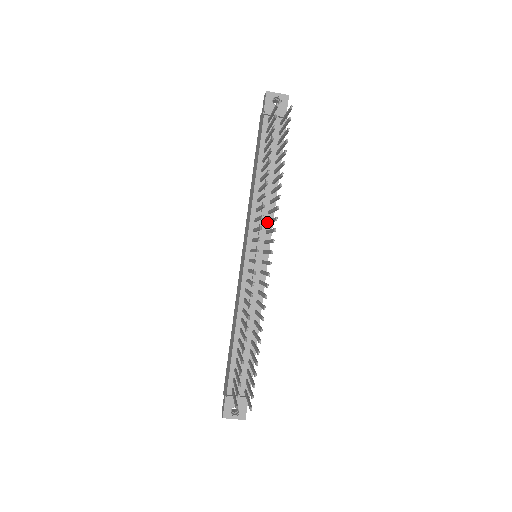
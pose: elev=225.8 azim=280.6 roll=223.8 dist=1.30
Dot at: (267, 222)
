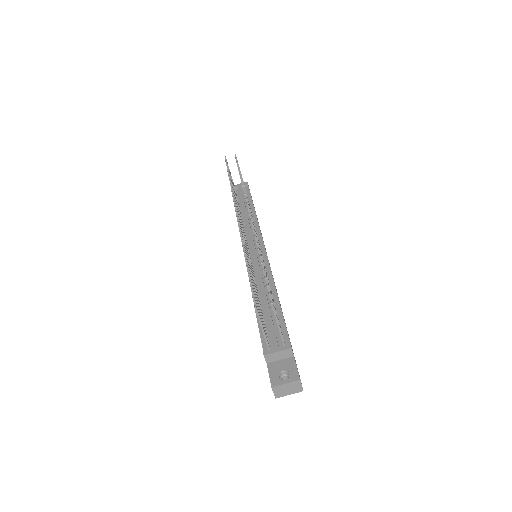
Dot at: occluded
